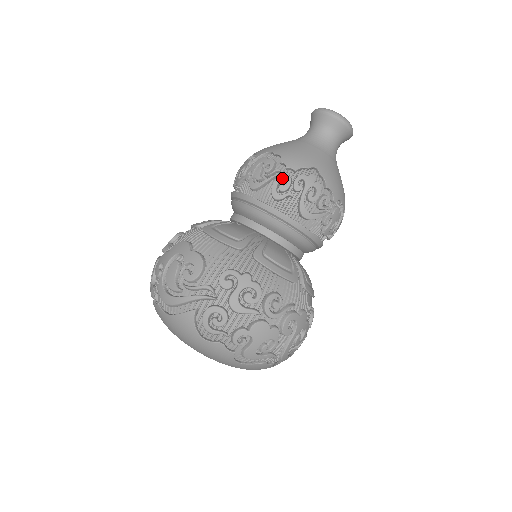
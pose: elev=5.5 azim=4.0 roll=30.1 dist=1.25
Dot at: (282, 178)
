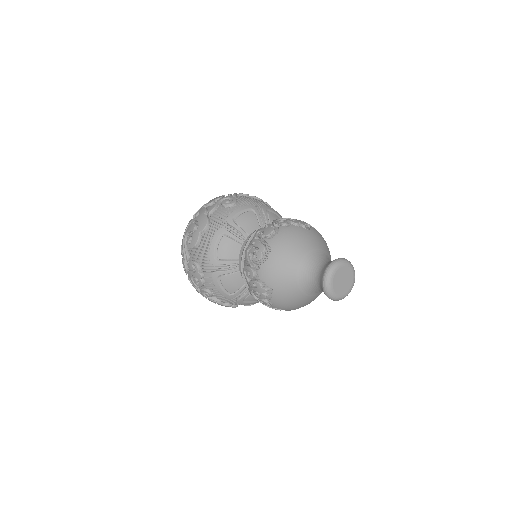
Dot at: (250, 271)
